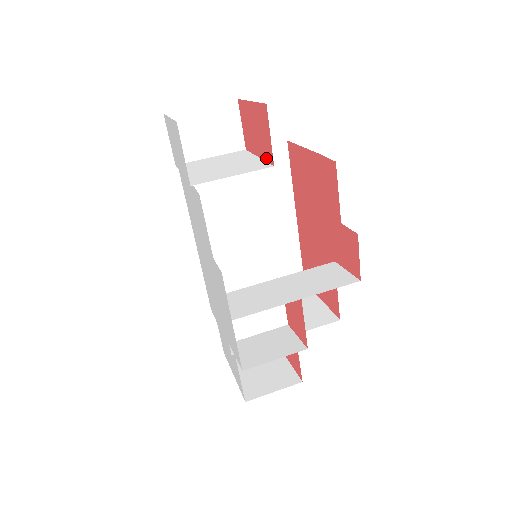
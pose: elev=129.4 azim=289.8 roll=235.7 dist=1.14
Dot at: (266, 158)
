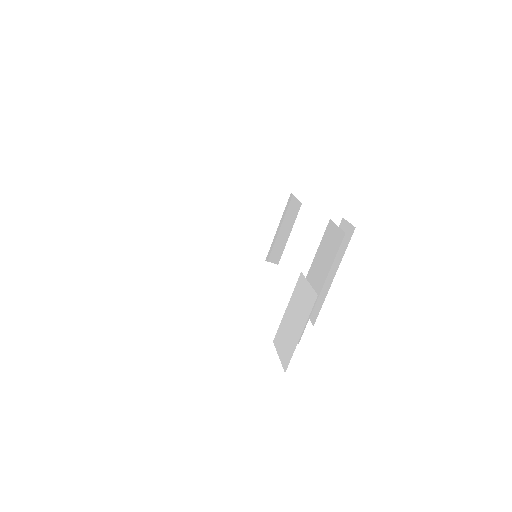
Dot at: (282, 268)
